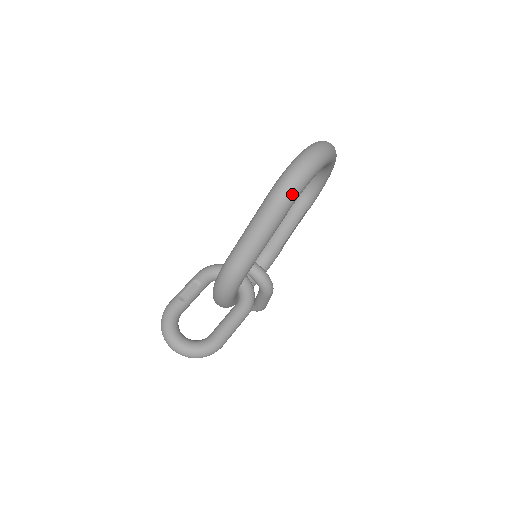
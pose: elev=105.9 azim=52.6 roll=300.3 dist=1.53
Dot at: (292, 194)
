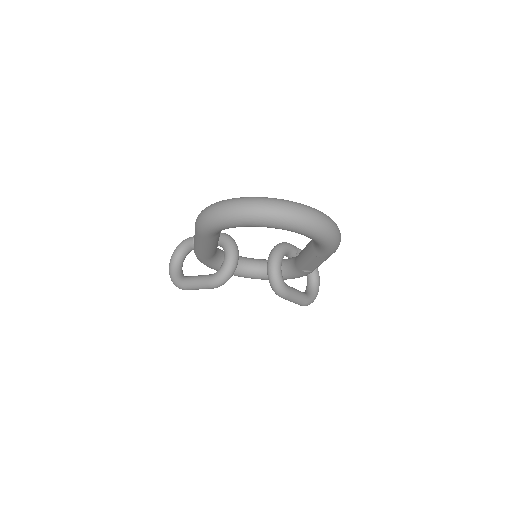
Dot at: (200, 228)
